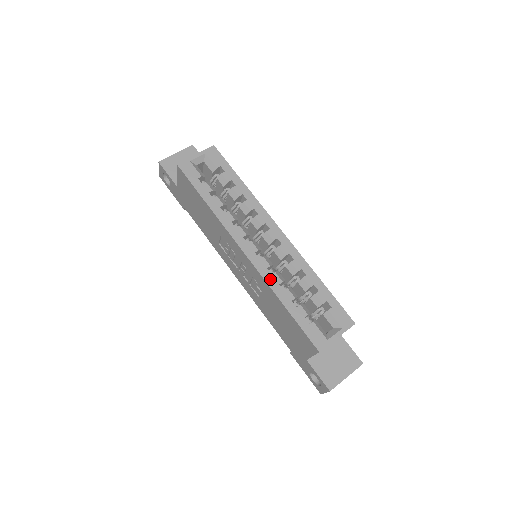
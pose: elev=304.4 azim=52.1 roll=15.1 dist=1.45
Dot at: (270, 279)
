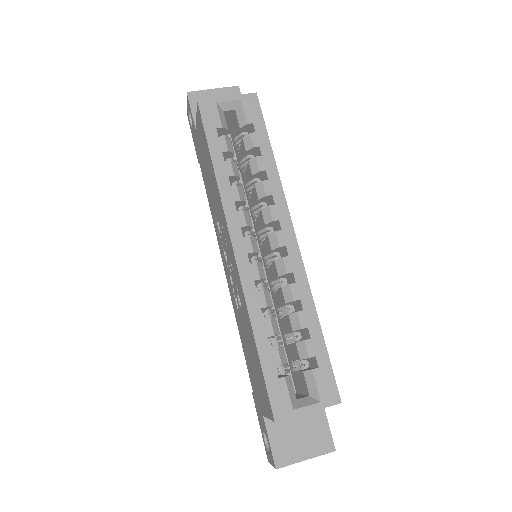
Dot at: (252, 297)
